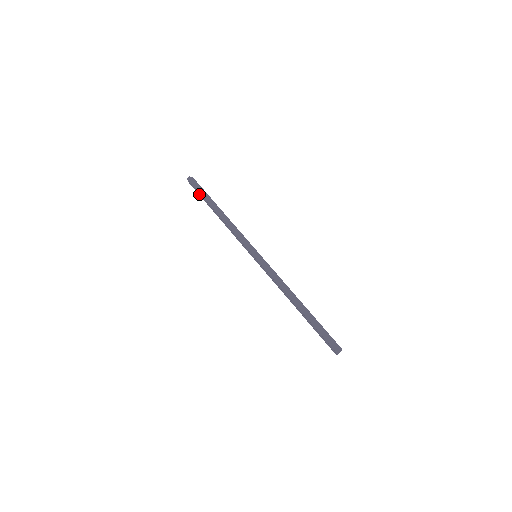
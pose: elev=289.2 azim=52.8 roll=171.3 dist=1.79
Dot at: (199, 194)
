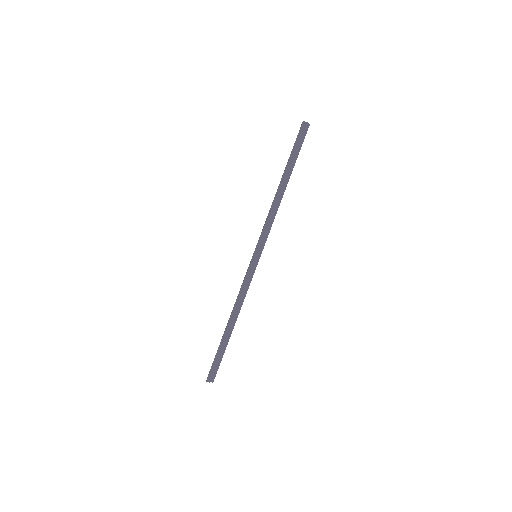
Dot at: (293, 148)
